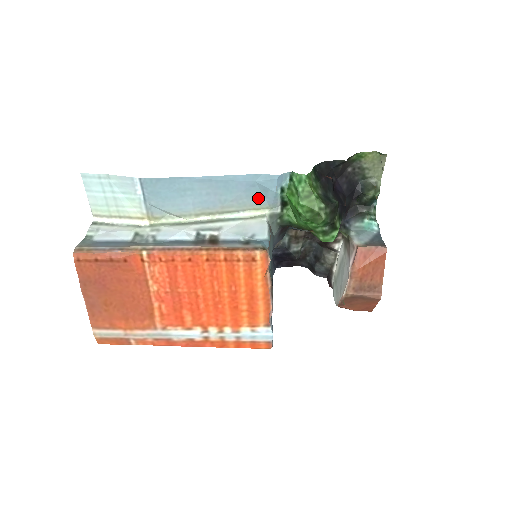
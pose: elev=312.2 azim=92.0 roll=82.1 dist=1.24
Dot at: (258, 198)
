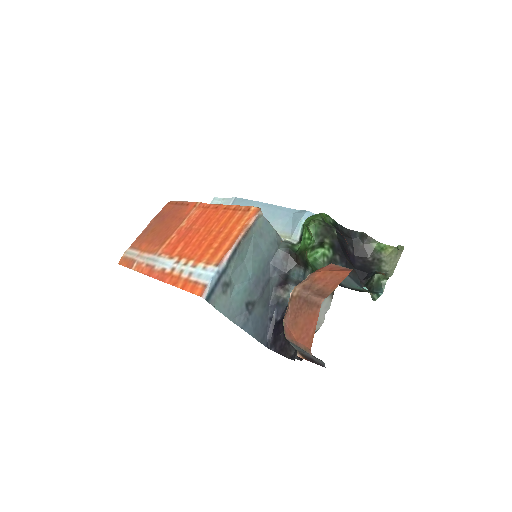
Dot at: (288, 227)
